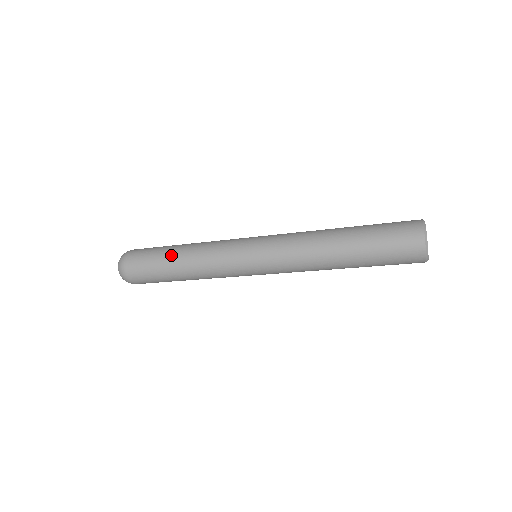
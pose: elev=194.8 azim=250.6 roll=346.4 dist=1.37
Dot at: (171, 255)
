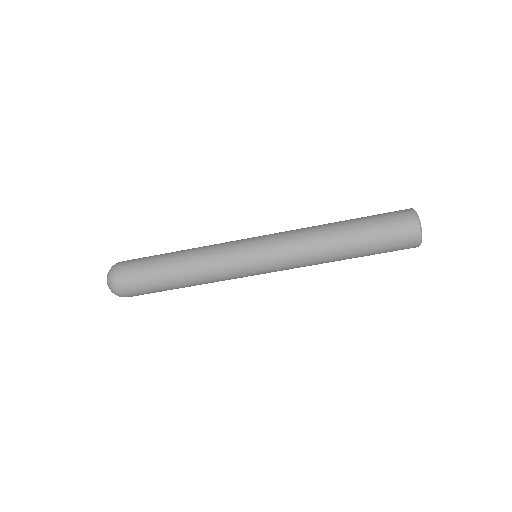
Dot at: (172, 252)
